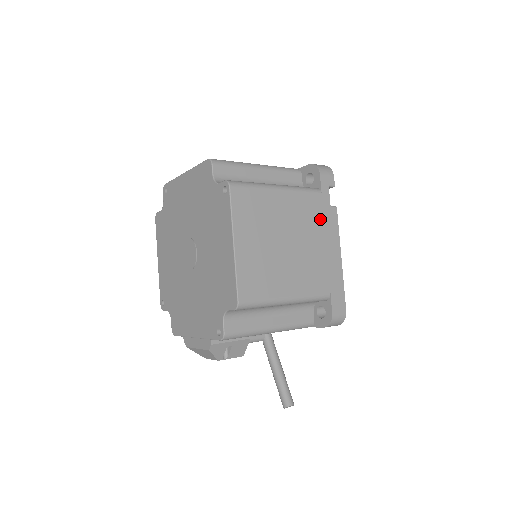
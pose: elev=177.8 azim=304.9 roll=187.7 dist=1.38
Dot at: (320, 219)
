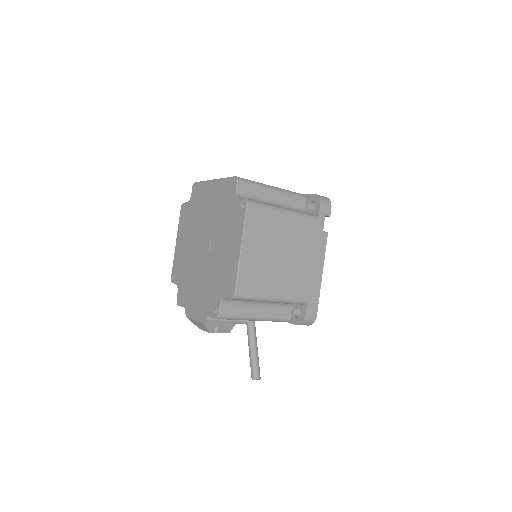
Dot at: (312, 240)
